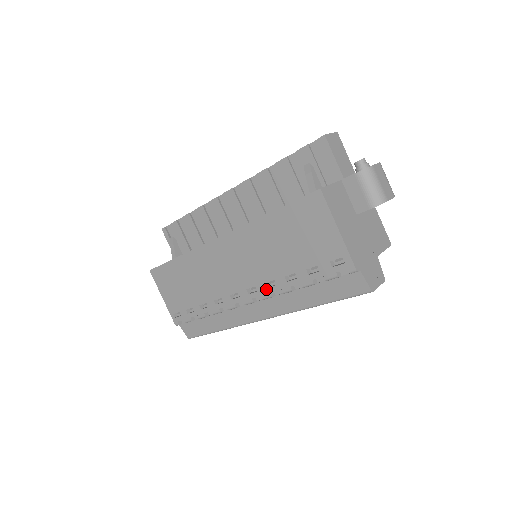
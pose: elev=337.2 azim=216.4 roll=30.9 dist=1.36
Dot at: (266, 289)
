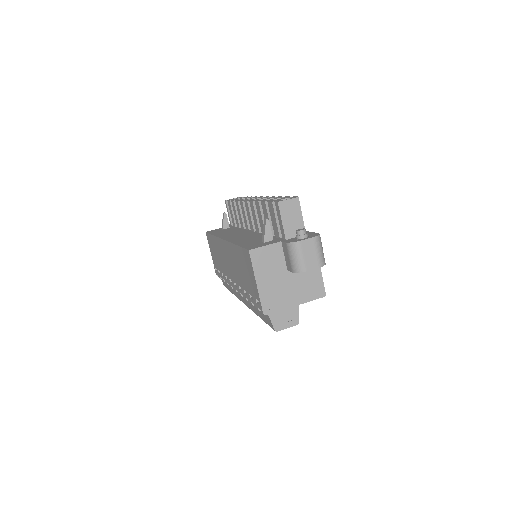
Dot at: (239, 289)
